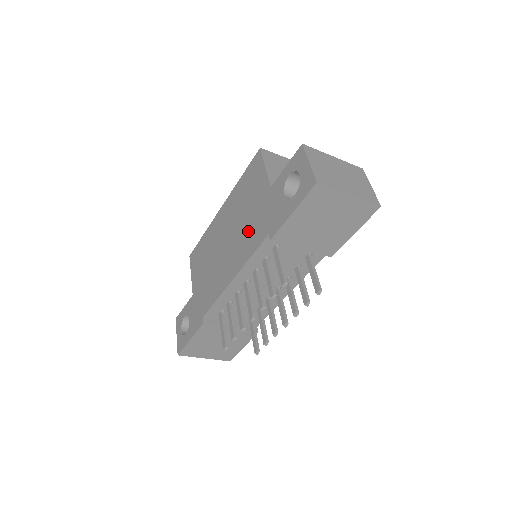
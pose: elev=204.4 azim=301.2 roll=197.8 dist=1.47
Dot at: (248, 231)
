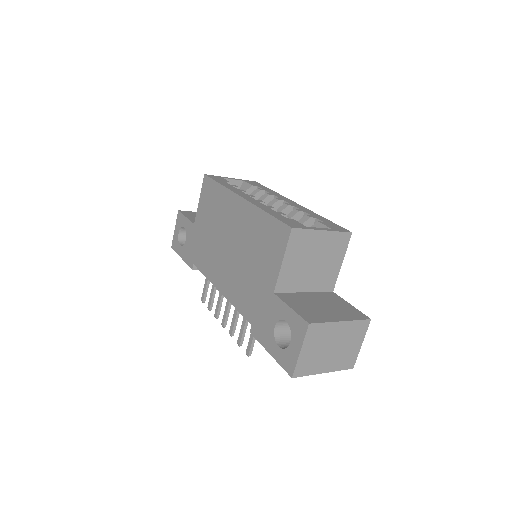
Dot at: (244, 284)
